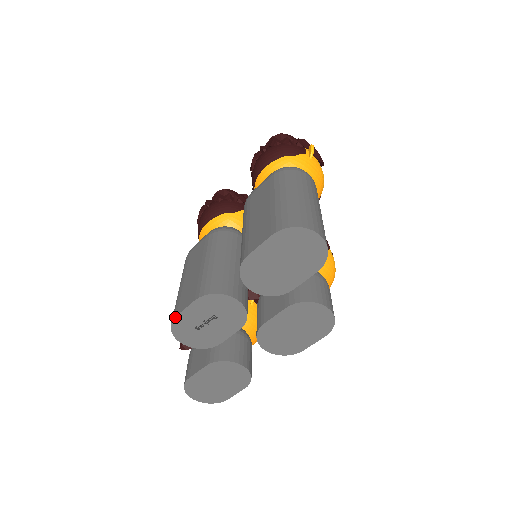
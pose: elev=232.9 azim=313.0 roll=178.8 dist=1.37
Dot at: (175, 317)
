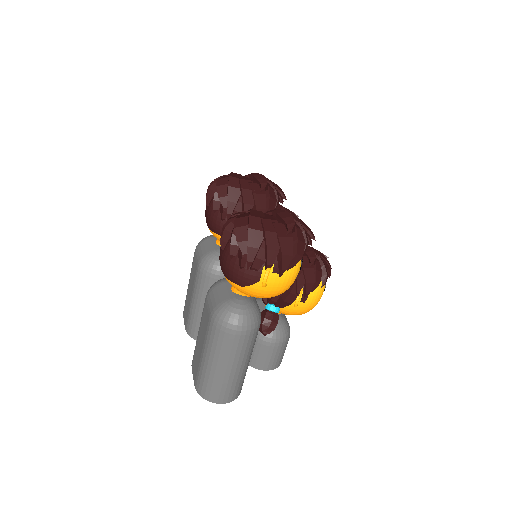
Dot at: (183, 315)
